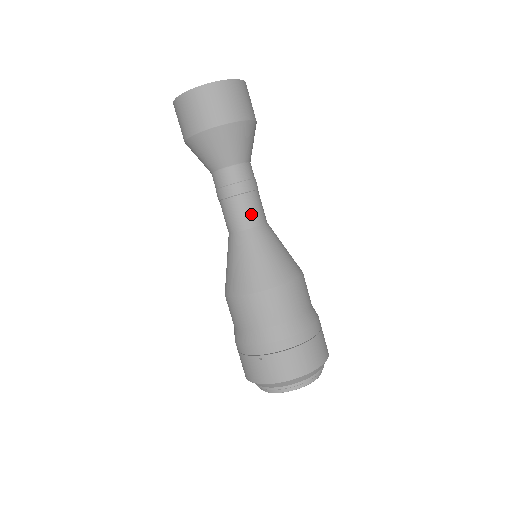
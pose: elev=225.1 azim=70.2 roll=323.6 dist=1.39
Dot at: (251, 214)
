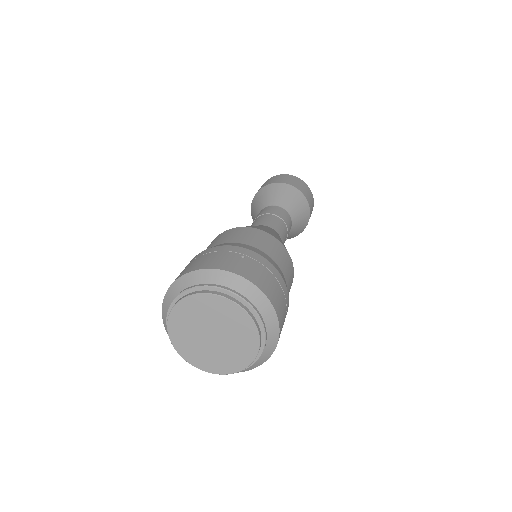
Dot at: (282, 233)
